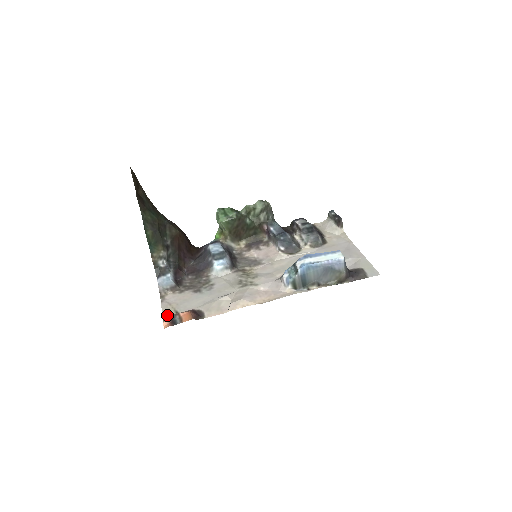
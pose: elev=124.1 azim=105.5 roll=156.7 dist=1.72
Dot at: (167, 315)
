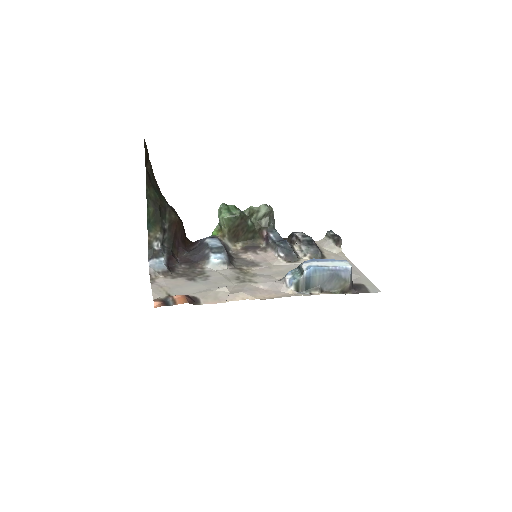
Dot at: (158, 296)
